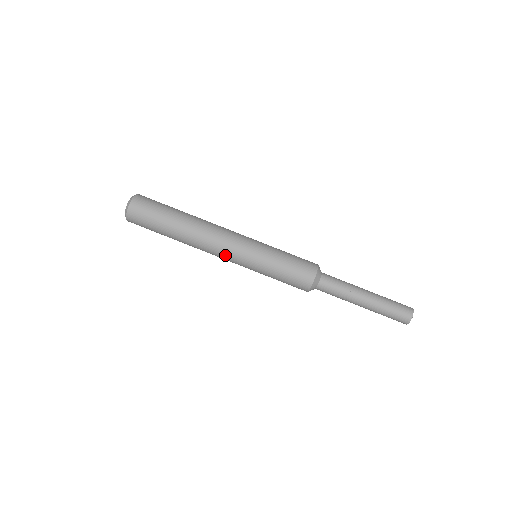
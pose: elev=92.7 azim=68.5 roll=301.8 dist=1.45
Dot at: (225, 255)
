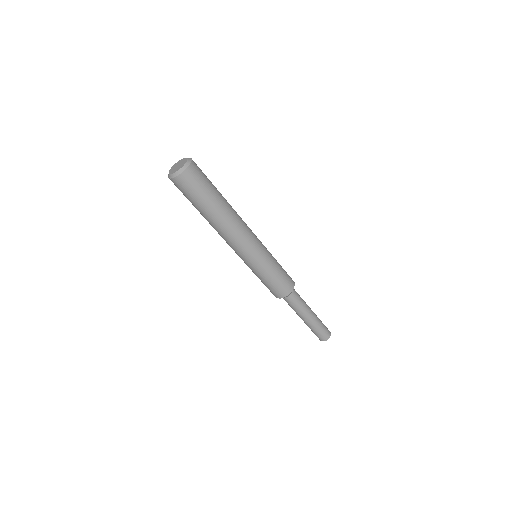
Dot at: (242, 247)
